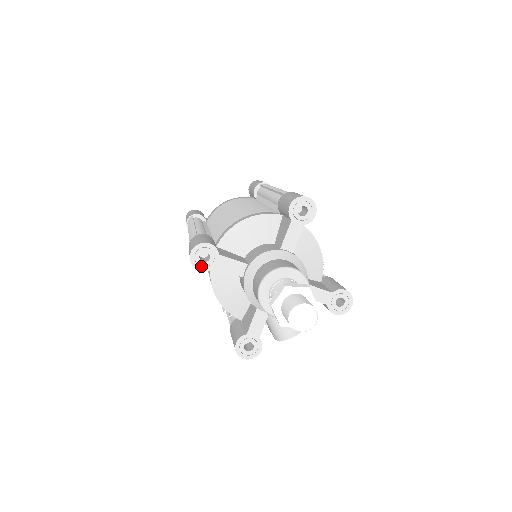
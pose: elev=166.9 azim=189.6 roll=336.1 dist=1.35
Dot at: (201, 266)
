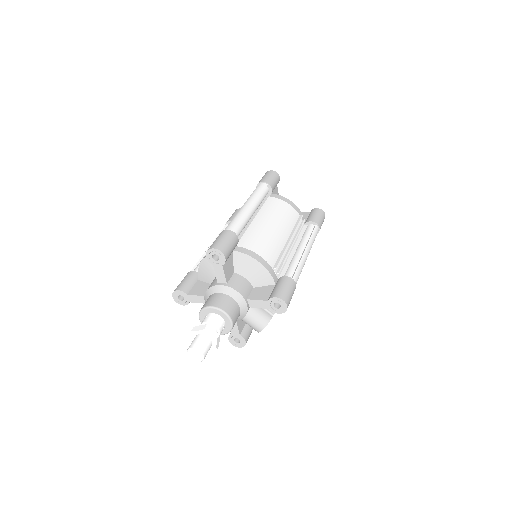
Dot at: (183, 303)
